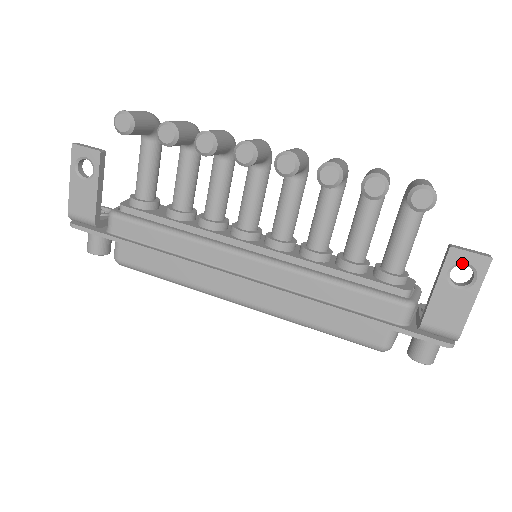
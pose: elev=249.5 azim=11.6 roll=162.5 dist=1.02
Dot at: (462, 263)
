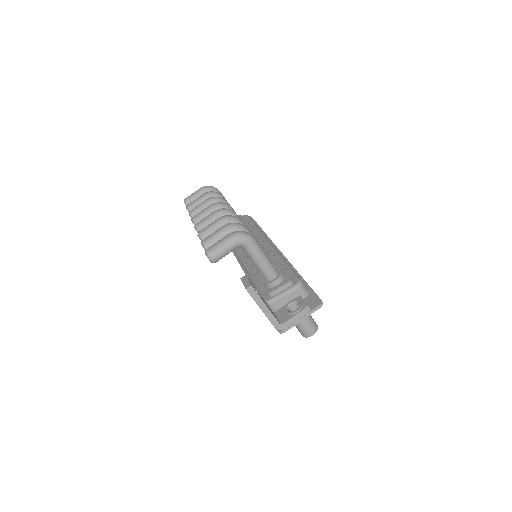
Dot at: occluded
